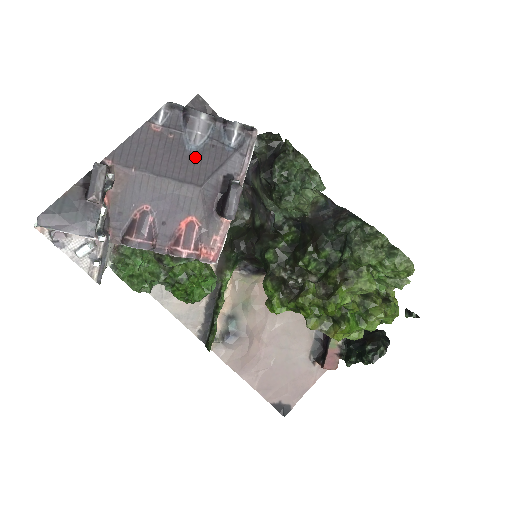
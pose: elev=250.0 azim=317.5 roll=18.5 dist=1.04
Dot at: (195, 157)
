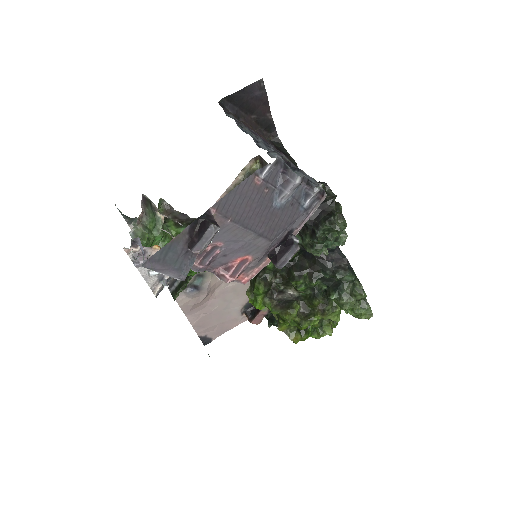
Dot at: (276, 214)
